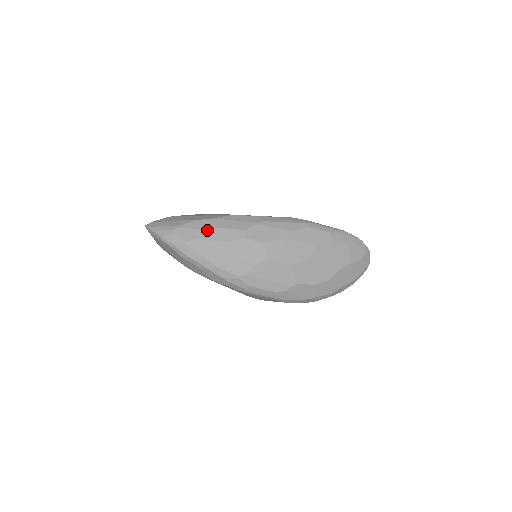
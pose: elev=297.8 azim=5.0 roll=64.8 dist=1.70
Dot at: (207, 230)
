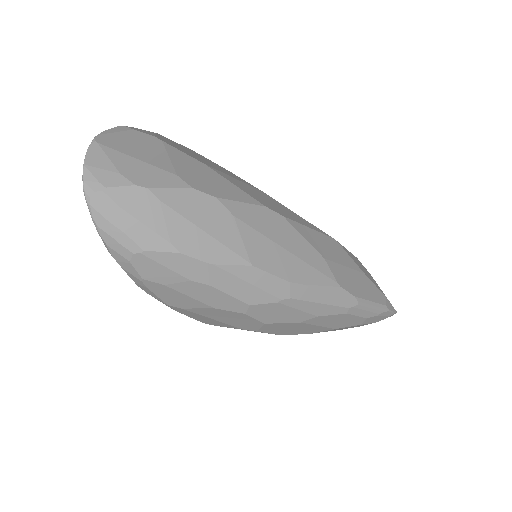
Dot at: (191, 282)
